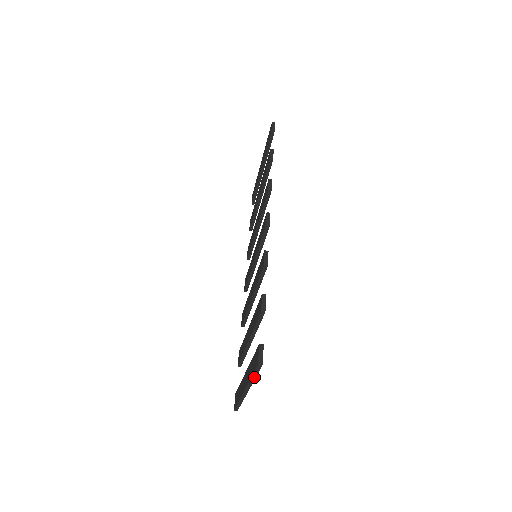
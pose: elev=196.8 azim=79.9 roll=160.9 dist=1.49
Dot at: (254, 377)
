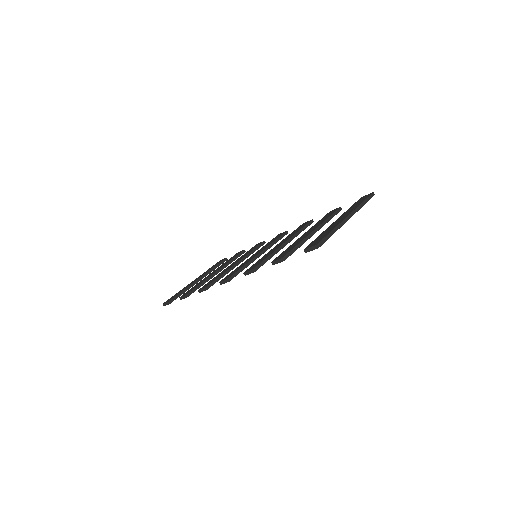
Dot at: (363, 204)
